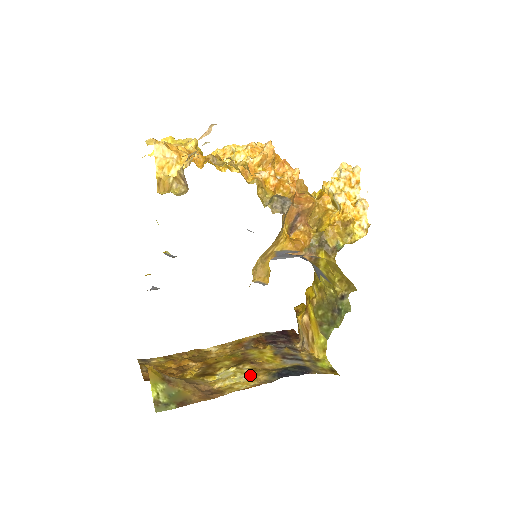
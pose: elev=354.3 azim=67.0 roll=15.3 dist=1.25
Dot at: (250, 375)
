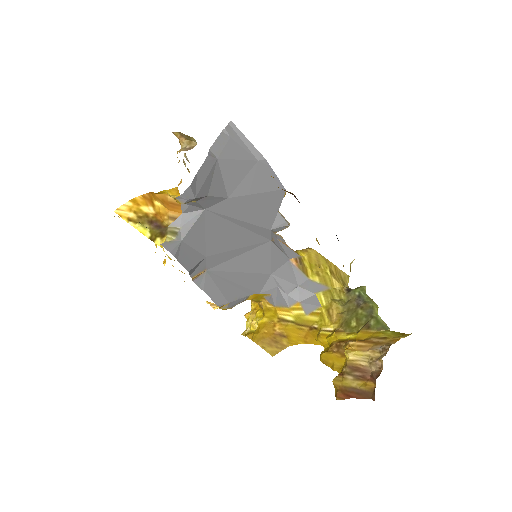
Dot at: occluded
